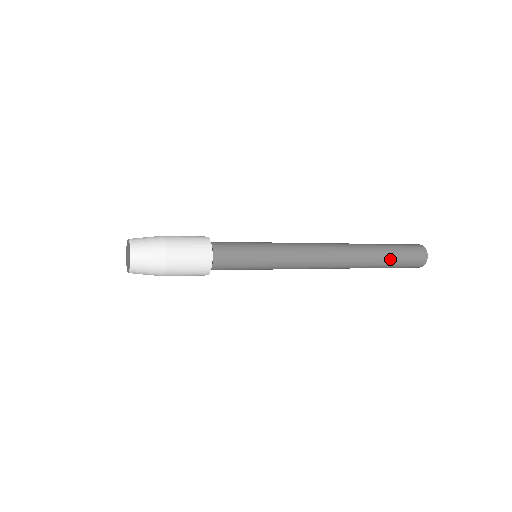
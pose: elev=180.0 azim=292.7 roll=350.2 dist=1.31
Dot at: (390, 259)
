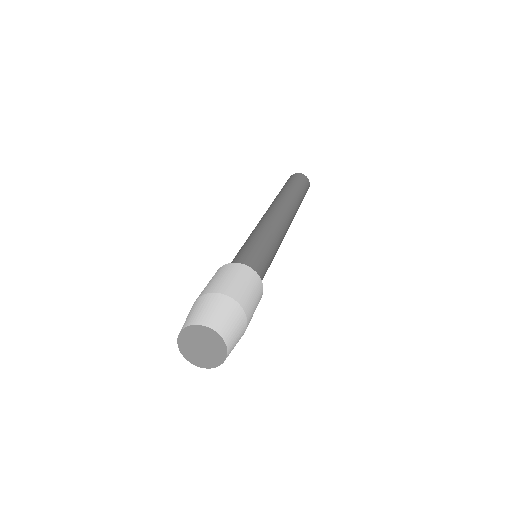
Dot at: occluded
